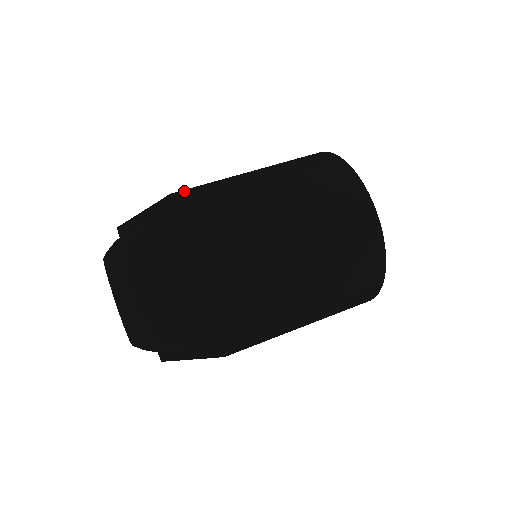
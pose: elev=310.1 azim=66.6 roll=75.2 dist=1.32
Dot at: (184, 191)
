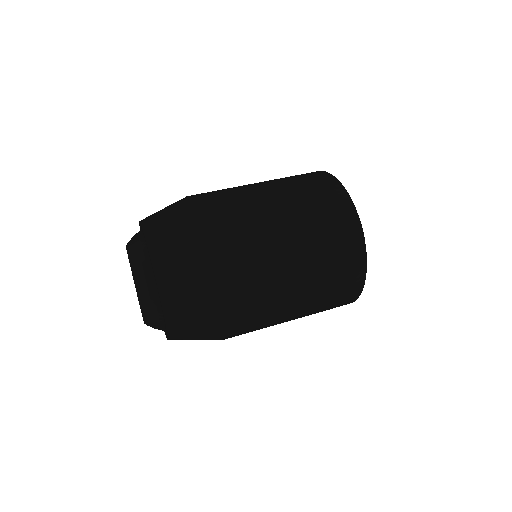
Dot at: (197, 194)
